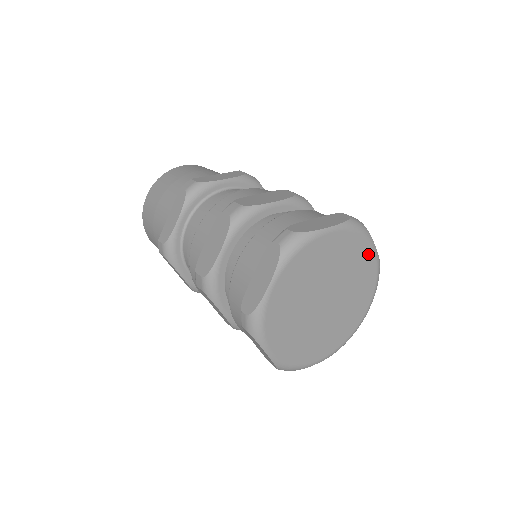
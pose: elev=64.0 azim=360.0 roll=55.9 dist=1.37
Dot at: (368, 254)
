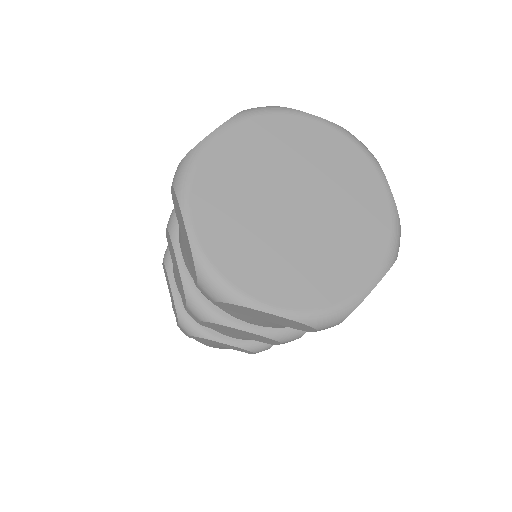
Dot at: (309, 127)
